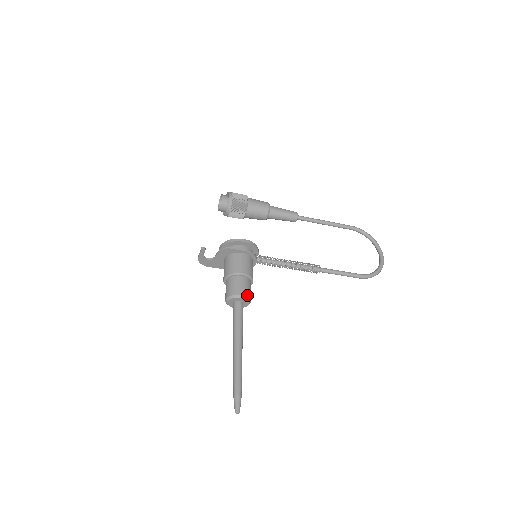
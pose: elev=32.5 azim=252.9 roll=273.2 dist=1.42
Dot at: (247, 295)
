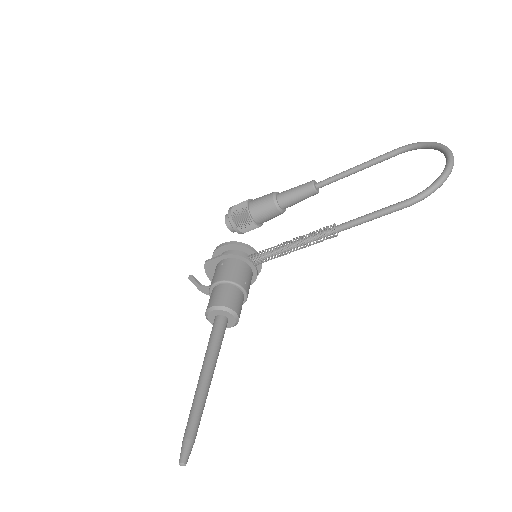
Dot at: (220, 304)
